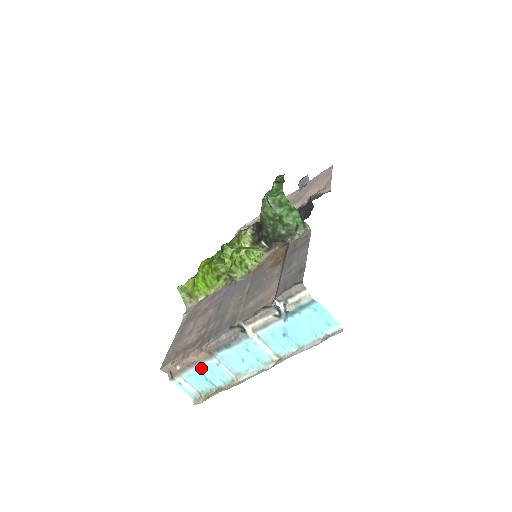
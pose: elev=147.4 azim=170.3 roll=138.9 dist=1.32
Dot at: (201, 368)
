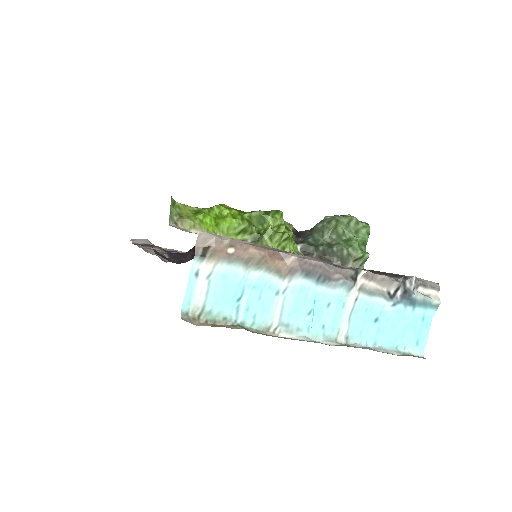
Dot at: (257, 278)
